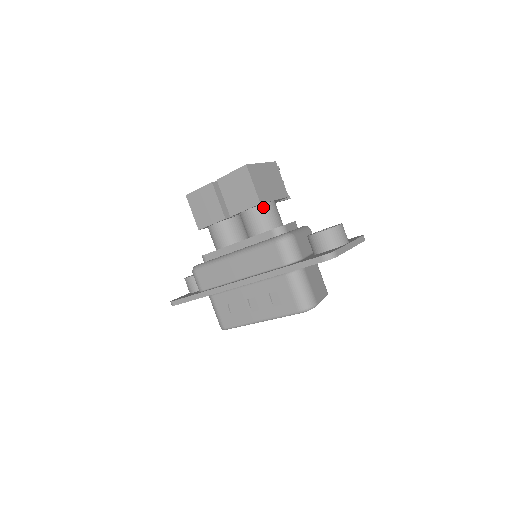
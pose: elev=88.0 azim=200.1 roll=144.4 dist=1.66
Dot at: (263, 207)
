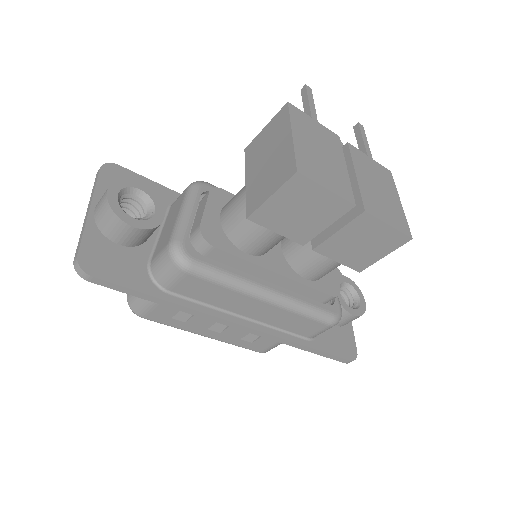
Dot at: occluded
